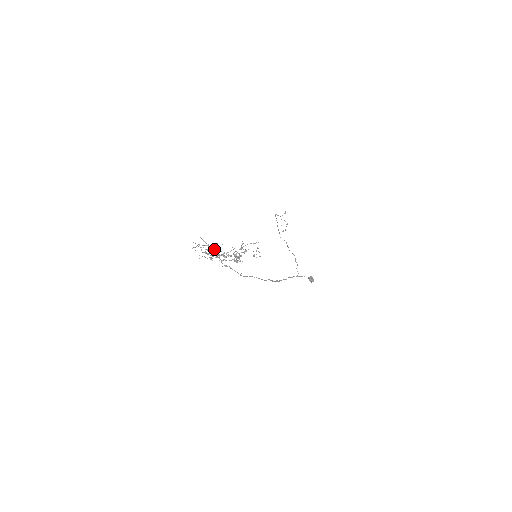
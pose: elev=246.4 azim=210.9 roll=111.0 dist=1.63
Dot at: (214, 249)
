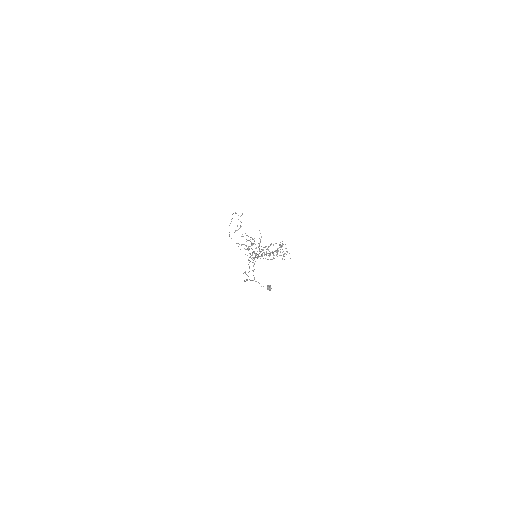
Dot at: occluded
